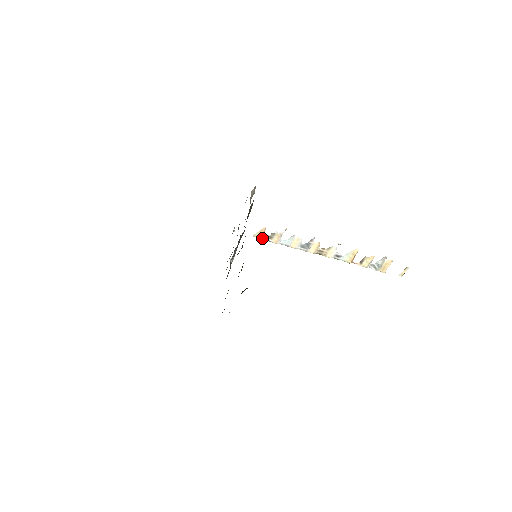
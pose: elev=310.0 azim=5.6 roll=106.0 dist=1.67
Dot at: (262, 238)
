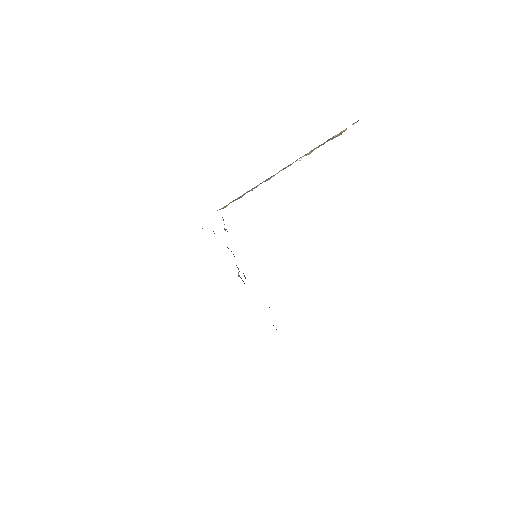
Dot at: occluded
